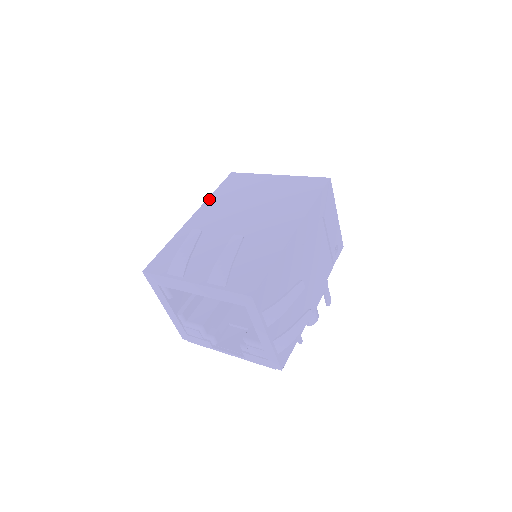
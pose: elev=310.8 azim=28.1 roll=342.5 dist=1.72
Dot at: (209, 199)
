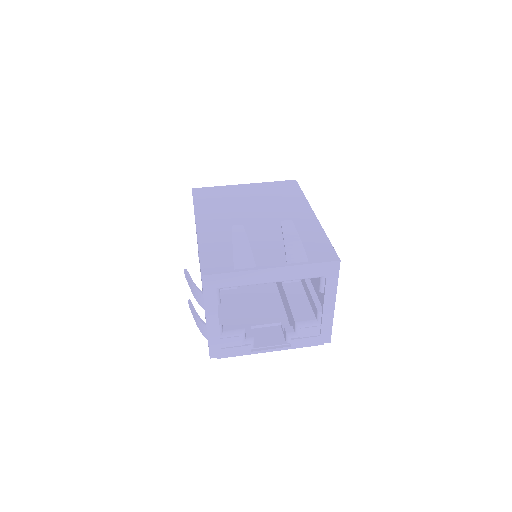
Dot at: (197, 210)
